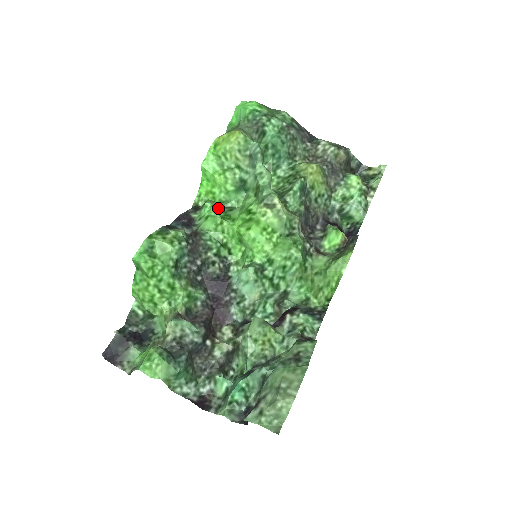
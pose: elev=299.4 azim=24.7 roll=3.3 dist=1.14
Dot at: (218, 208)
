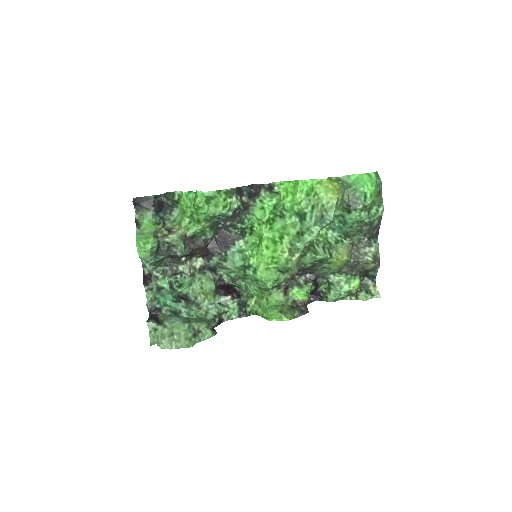
Dot at: (277, 207)
